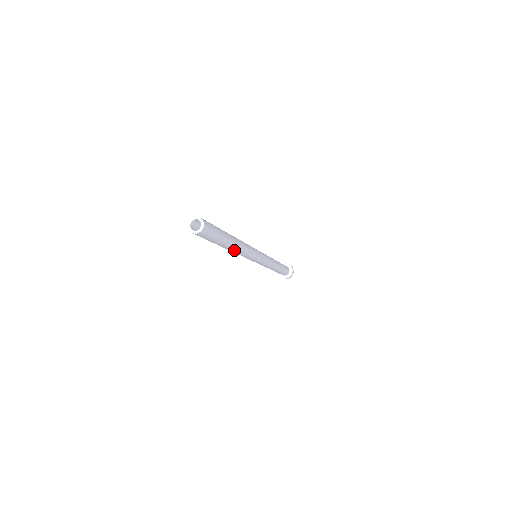
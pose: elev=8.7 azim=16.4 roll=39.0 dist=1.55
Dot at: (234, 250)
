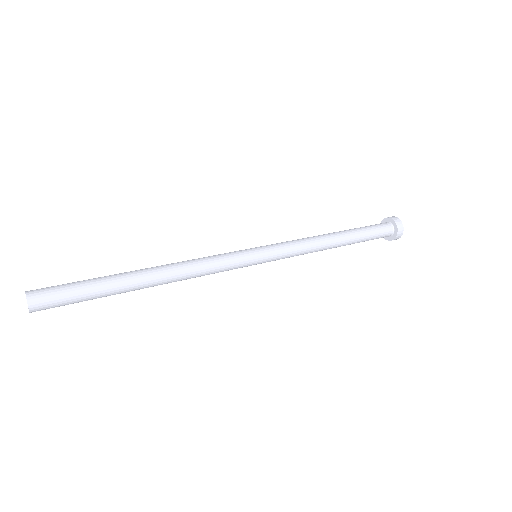
Dot at: occluded
